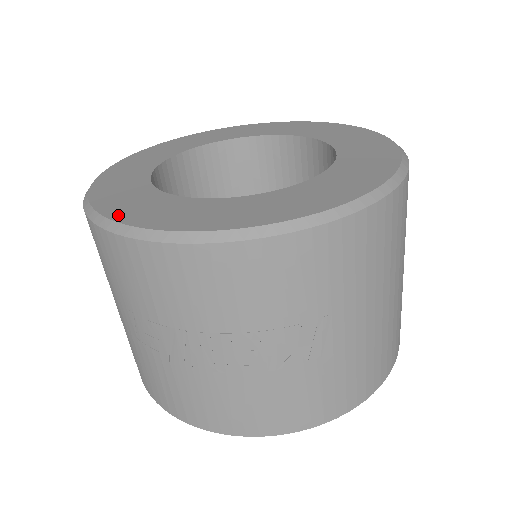
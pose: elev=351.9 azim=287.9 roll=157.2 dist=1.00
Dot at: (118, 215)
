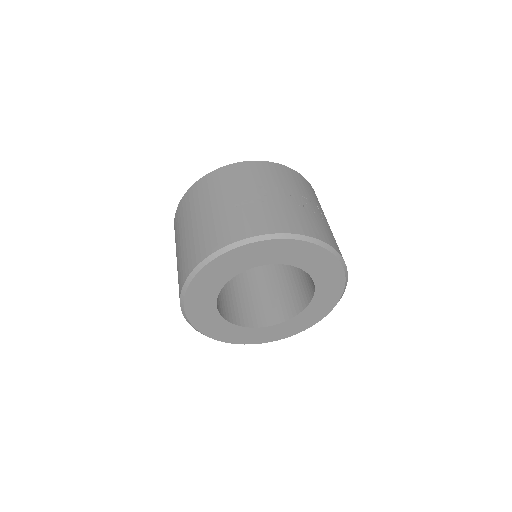
Dot at: occluded
